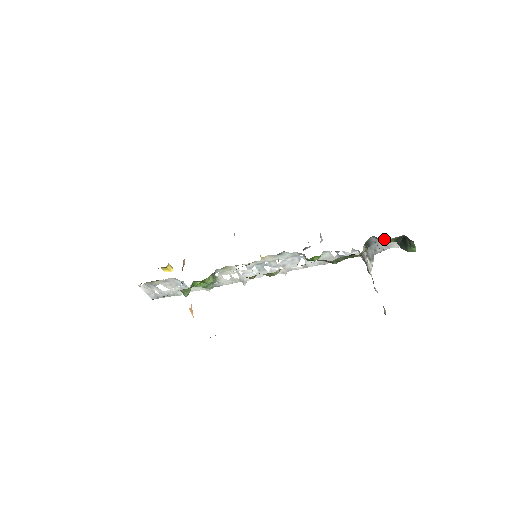
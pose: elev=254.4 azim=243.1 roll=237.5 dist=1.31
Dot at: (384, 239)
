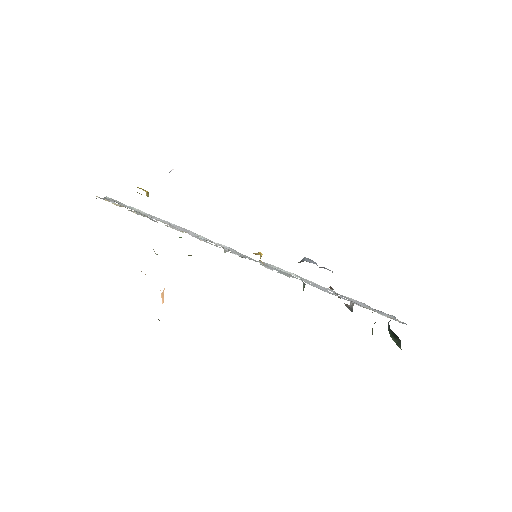
Dot at: (382, 314)
